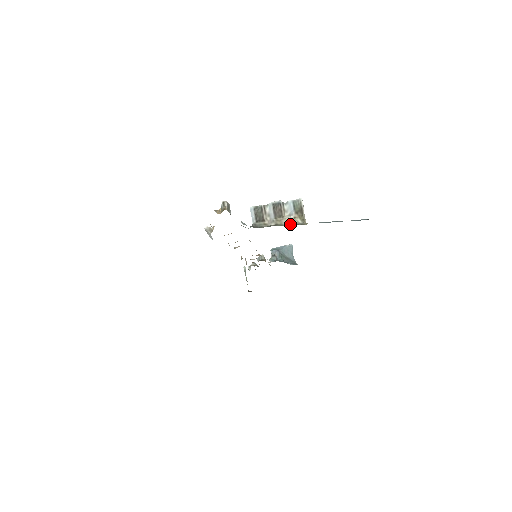
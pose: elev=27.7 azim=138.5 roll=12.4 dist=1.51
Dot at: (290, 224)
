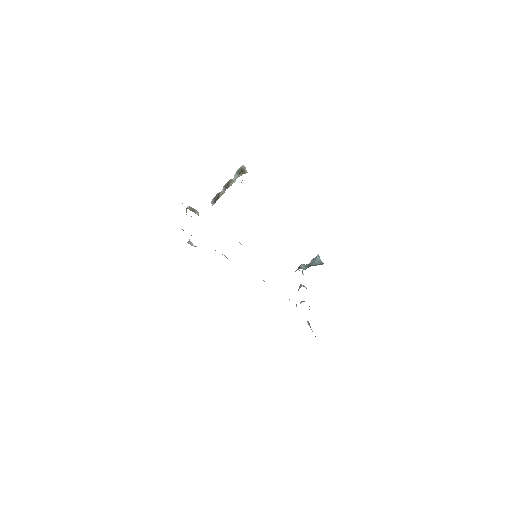
Dot at: occluded
